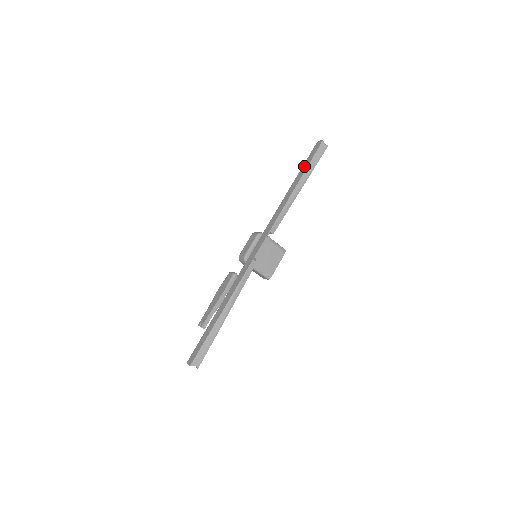
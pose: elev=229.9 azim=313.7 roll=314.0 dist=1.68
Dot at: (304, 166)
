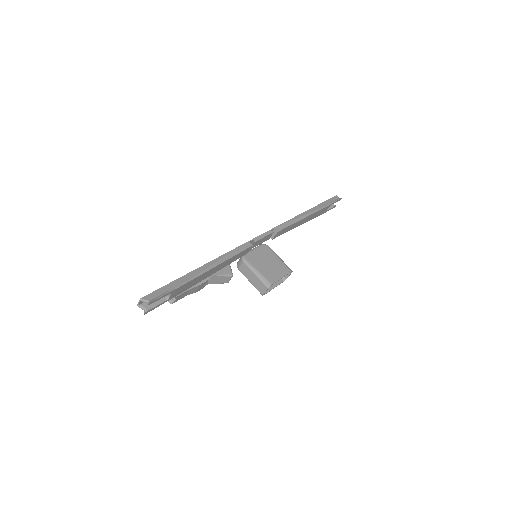
Dot at: occluded
